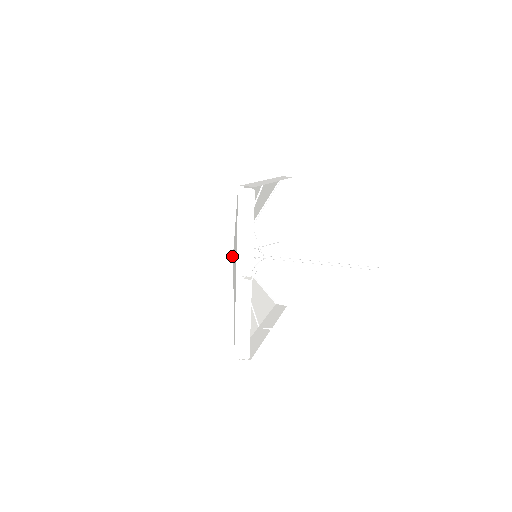
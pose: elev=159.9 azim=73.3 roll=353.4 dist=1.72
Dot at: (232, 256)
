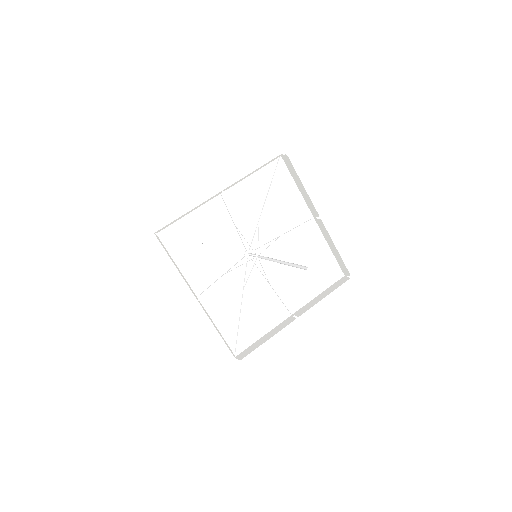
Dot at: (245, 251)
